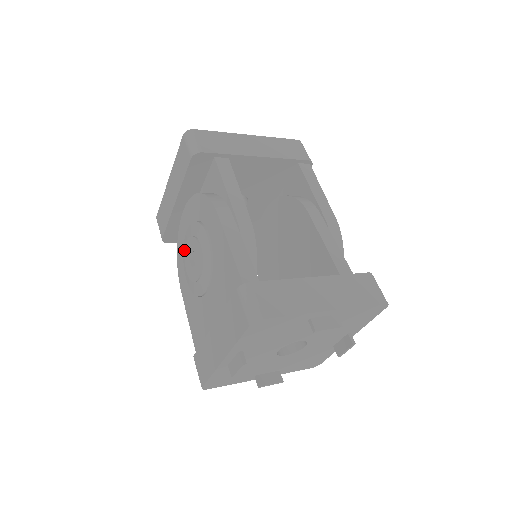
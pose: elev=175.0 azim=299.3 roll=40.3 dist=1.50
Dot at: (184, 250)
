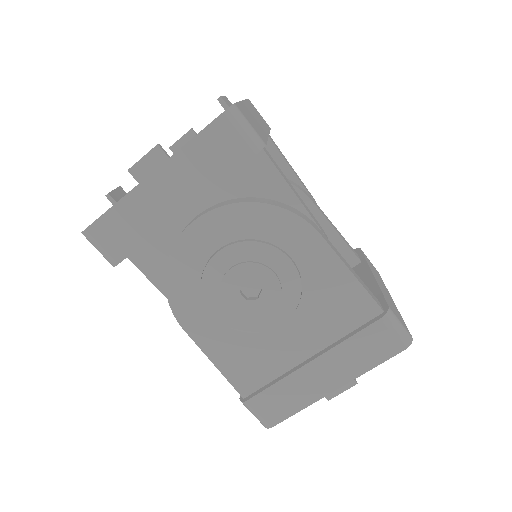
Dot at: (209, 279)
